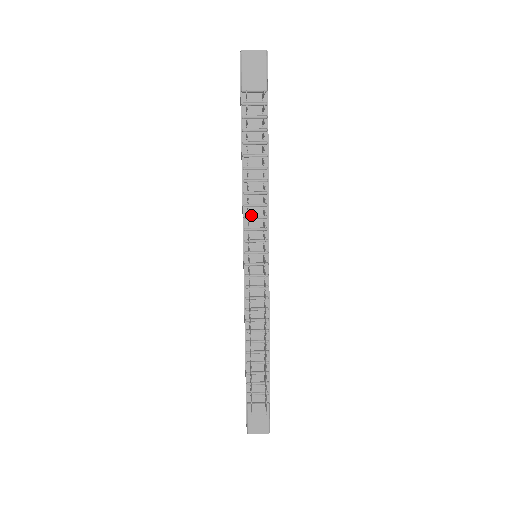
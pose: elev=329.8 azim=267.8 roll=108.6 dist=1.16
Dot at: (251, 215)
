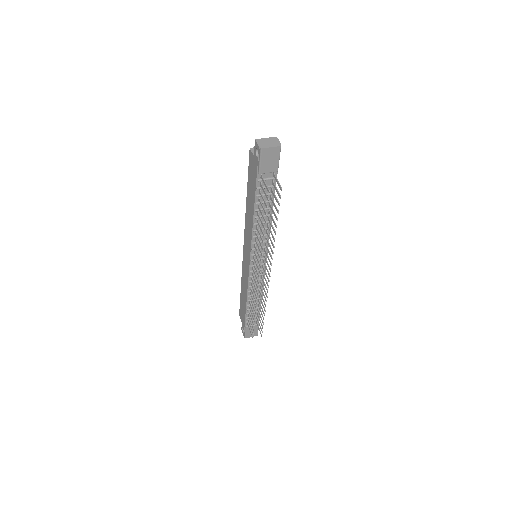
Dot at: (257, 241)
